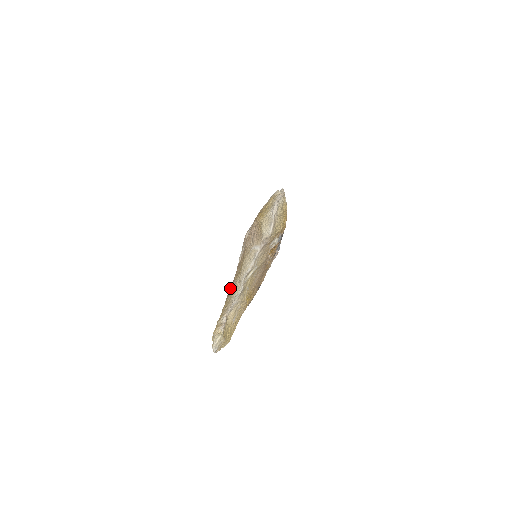
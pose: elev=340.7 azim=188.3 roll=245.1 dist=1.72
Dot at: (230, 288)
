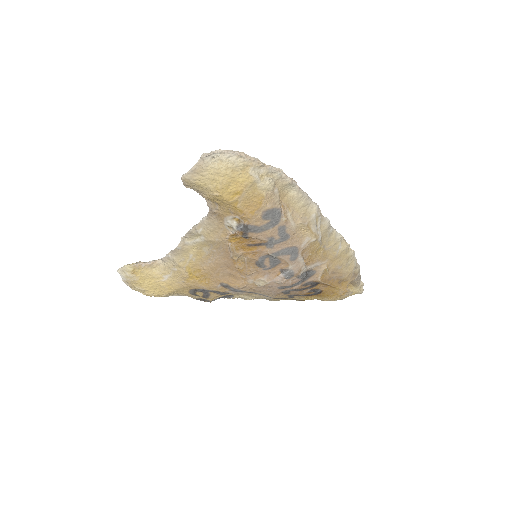
Dot at: occluded
